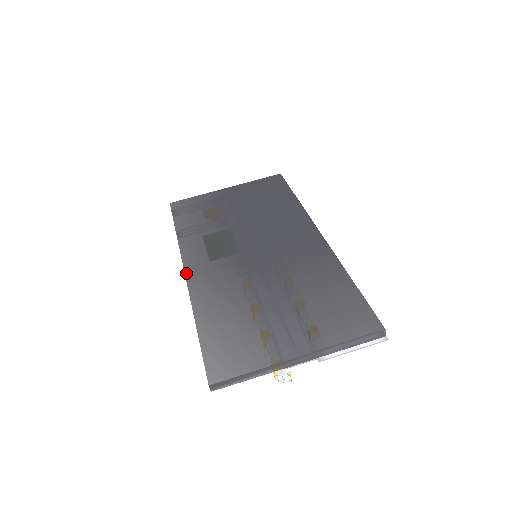
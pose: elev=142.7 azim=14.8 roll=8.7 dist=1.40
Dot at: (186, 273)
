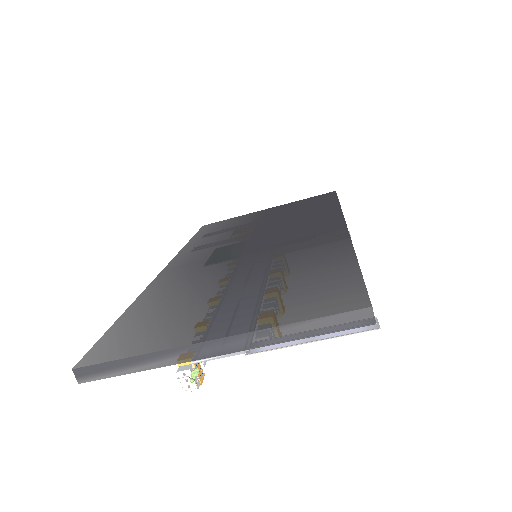
Dot at: (163, 270)
